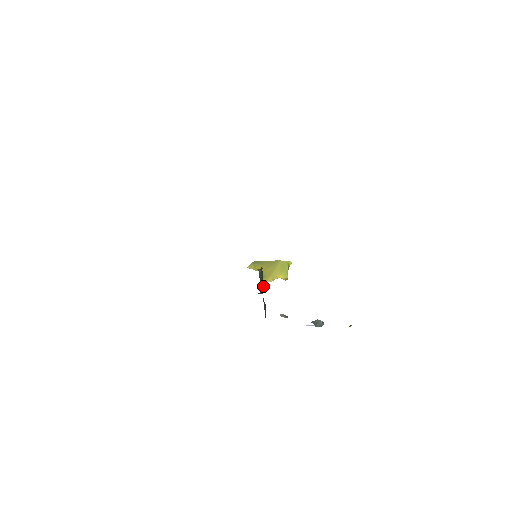
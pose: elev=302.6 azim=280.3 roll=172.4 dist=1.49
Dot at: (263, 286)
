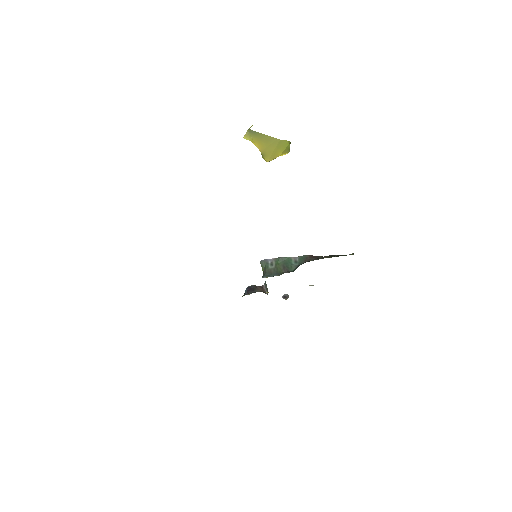
Dot at: (266, 287)
